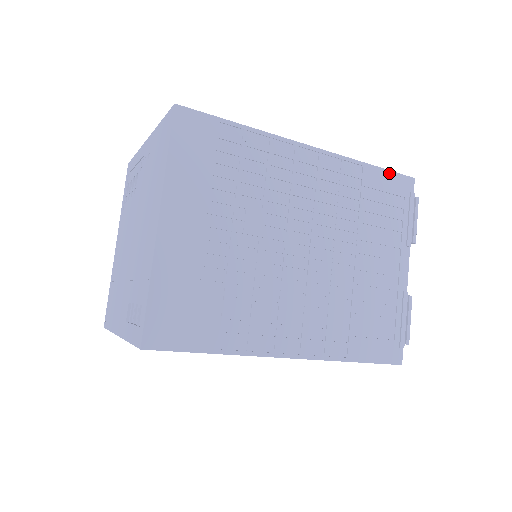
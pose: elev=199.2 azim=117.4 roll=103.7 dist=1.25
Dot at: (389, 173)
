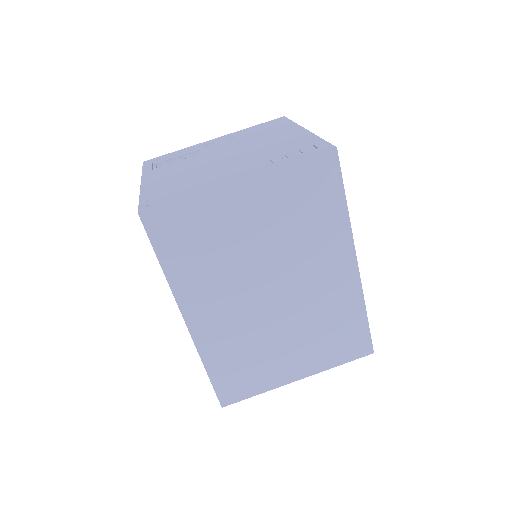
Dot at: occluded
